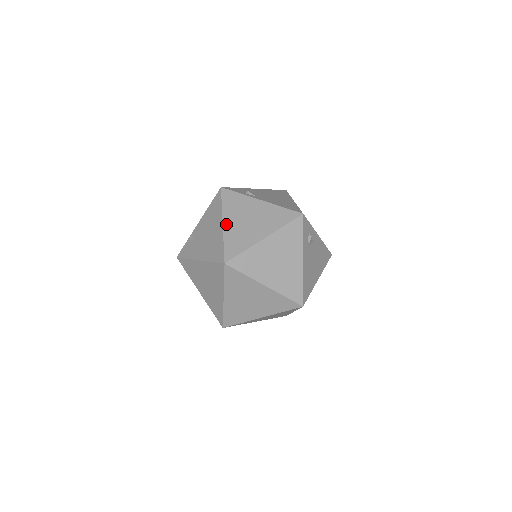
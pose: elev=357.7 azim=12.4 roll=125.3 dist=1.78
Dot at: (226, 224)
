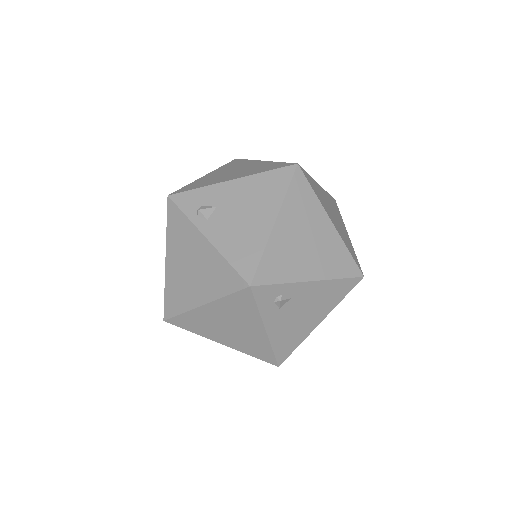
Dot at: (168, 263)
